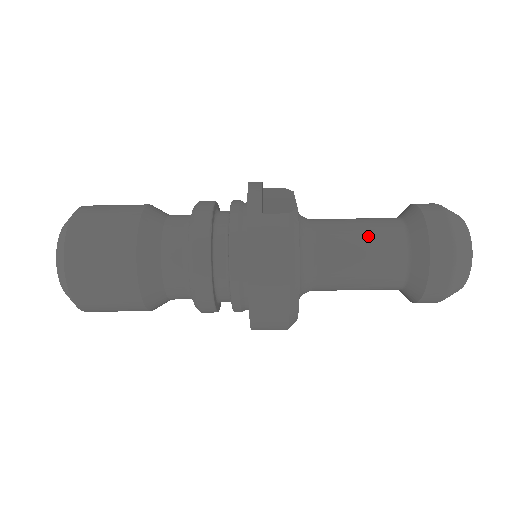
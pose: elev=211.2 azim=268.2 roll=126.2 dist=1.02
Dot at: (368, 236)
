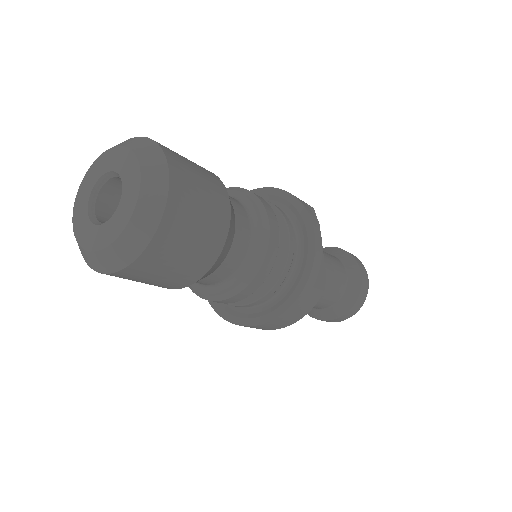
Dot at: (330, 289)
